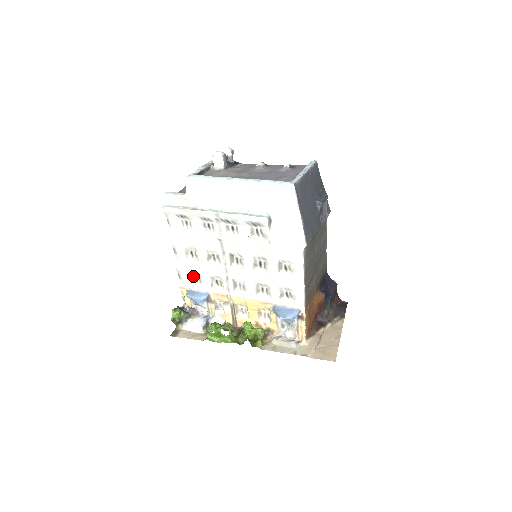
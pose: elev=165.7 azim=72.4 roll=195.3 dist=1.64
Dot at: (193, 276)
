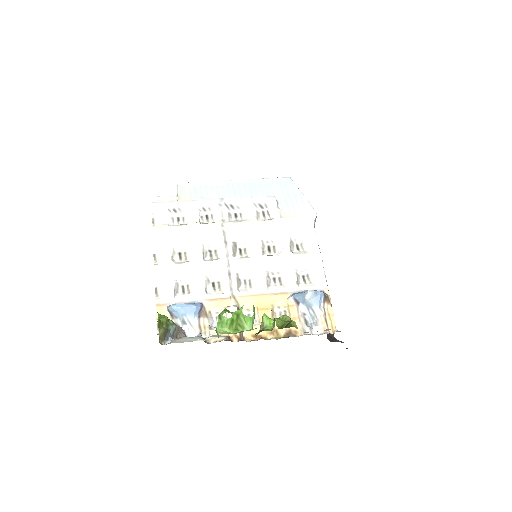
Dot at: (178, 286)
